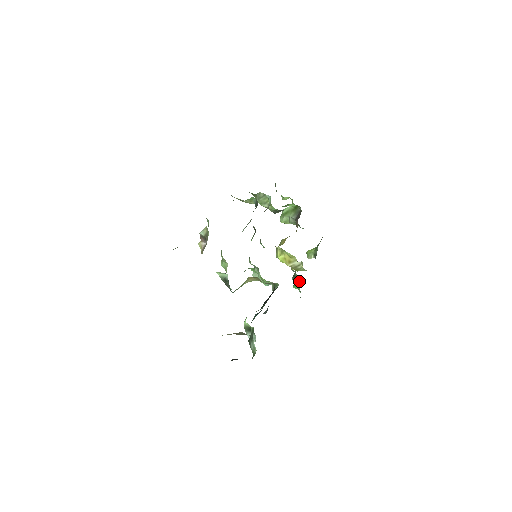
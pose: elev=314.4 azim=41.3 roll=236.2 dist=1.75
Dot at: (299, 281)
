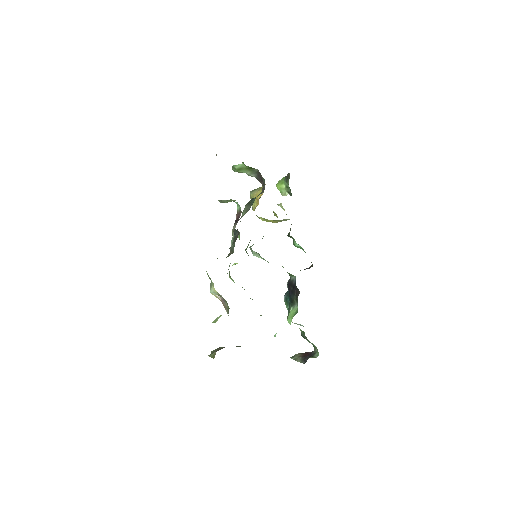
Dot at: occluded
